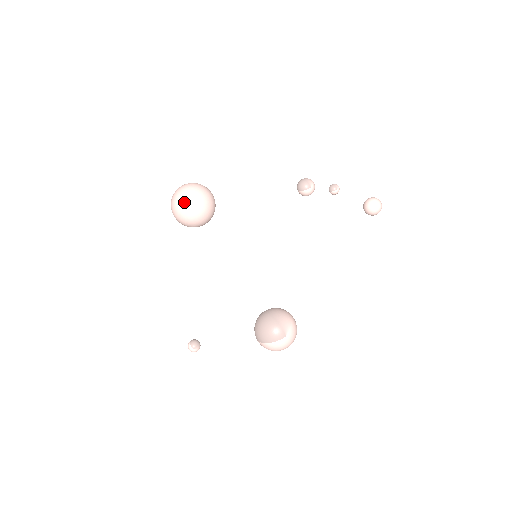
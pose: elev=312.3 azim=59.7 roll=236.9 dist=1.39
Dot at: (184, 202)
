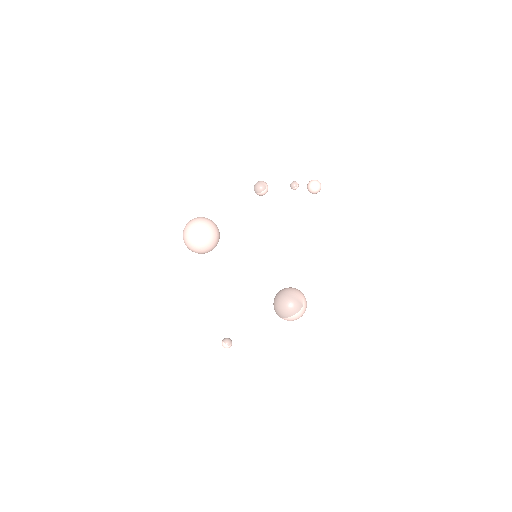
Dot at: (200, 236)
